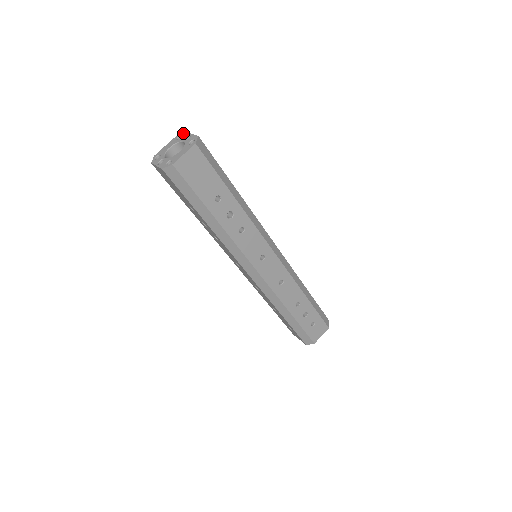
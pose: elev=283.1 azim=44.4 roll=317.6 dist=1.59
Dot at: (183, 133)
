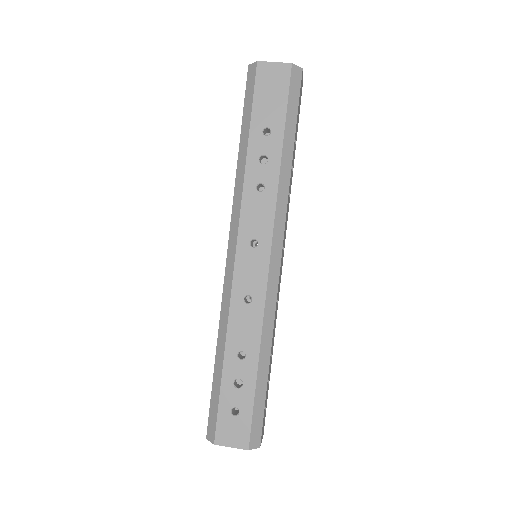
Dot at: occluded
